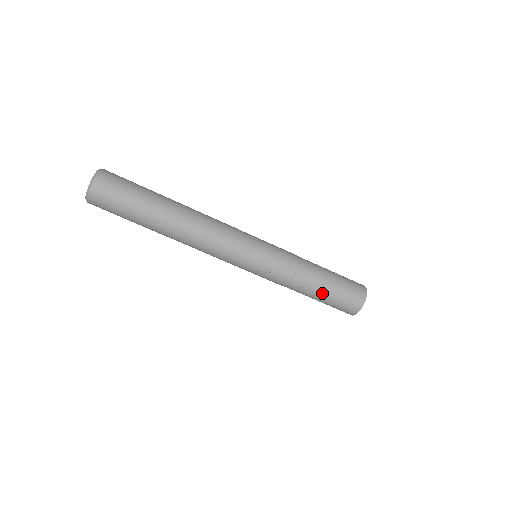
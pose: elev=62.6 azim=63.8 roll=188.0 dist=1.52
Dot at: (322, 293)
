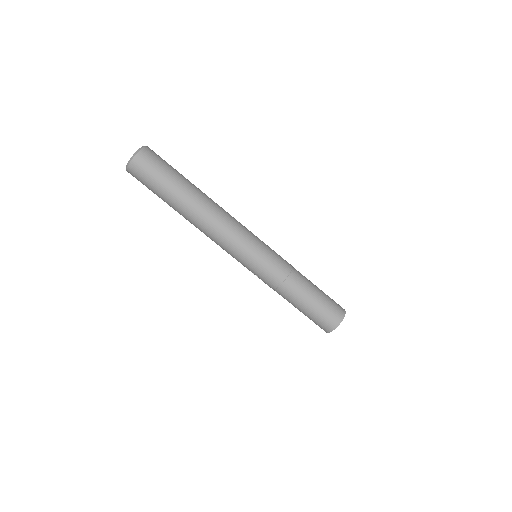
Dot at: (299, 308)
